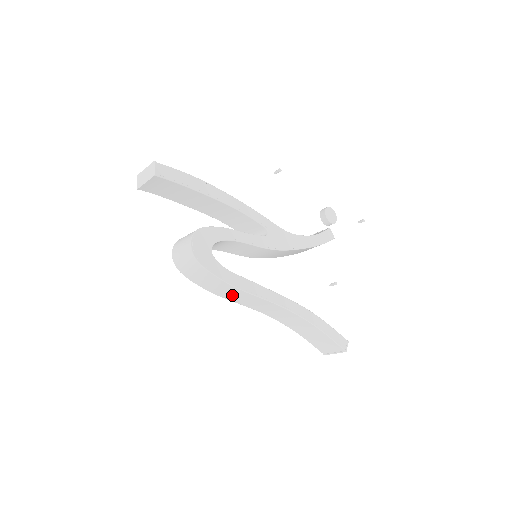
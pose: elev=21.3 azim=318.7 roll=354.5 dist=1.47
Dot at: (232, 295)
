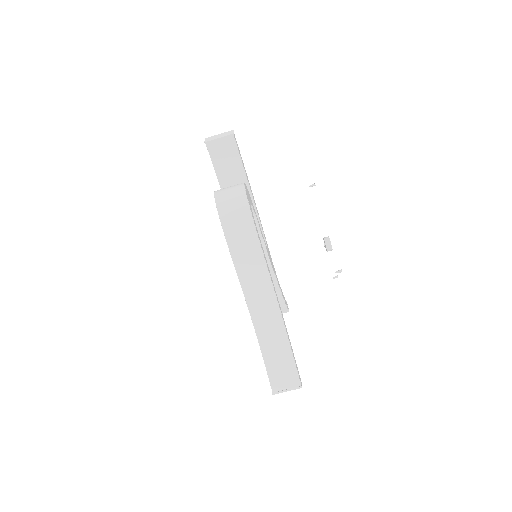
Dot at: (245, 255)
